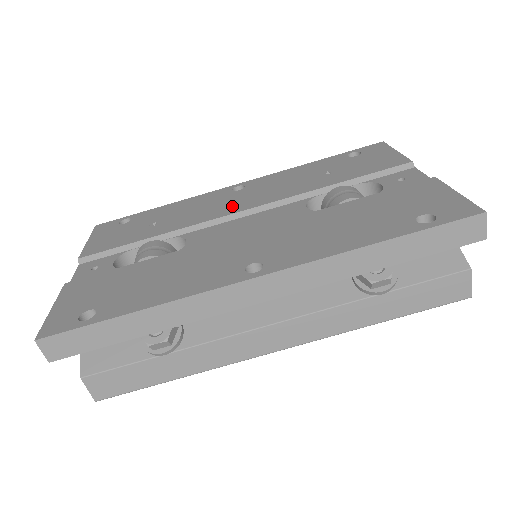
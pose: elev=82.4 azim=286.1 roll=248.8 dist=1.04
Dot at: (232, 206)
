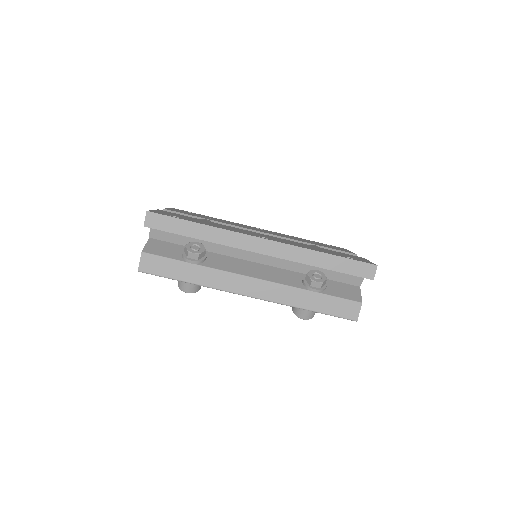
Dot at: (255, 229)
